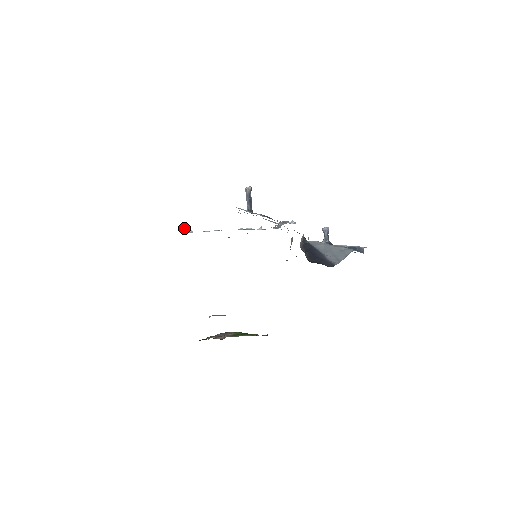
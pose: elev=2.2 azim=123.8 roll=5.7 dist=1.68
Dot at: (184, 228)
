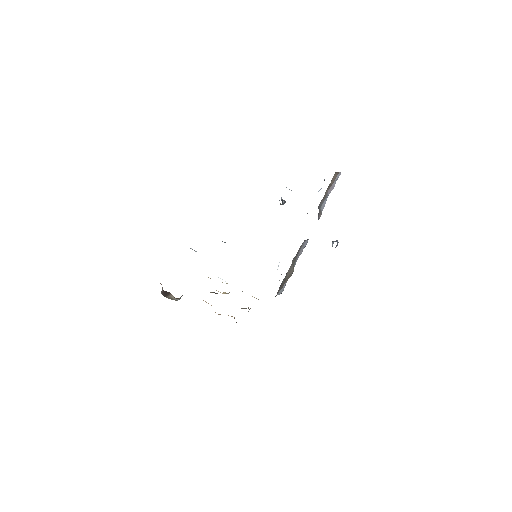
Dot at: occluded
